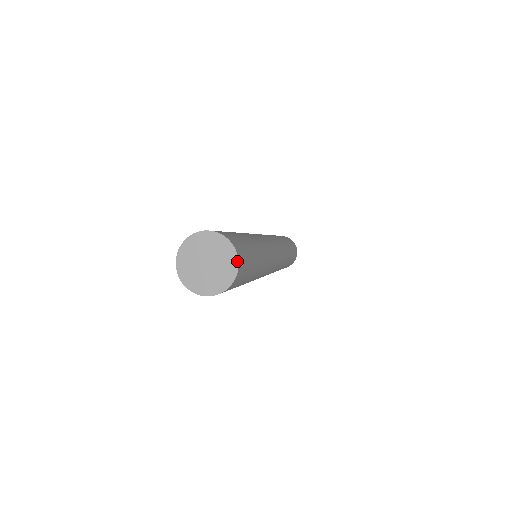
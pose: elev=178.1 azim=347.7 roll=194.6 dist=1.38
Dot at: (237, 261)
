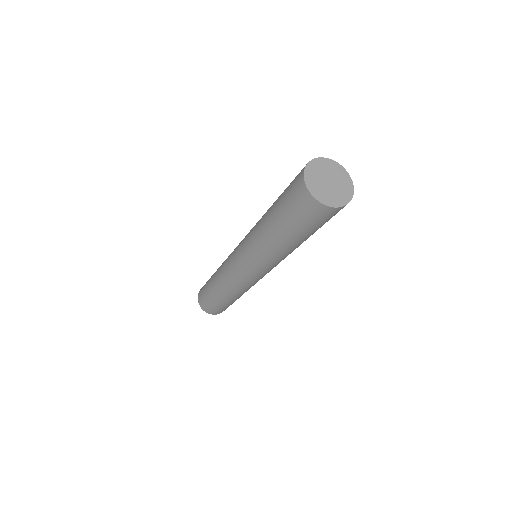
Dot at: (349, 201)
